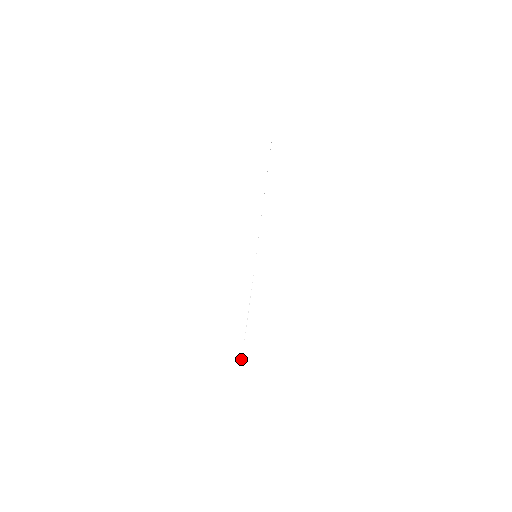
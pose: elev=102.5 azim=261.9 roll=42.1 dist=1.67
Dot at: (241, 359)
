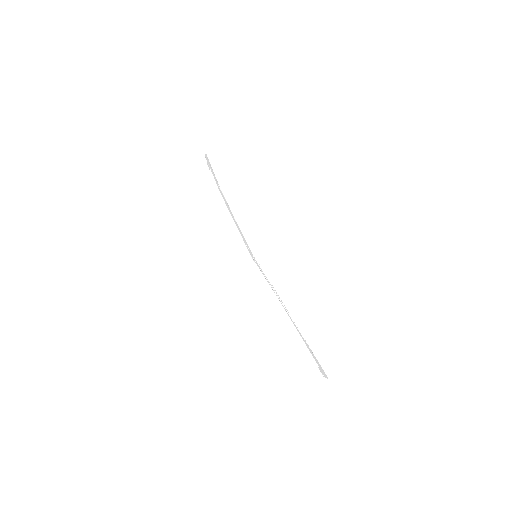
Dot at: (307, 345)
